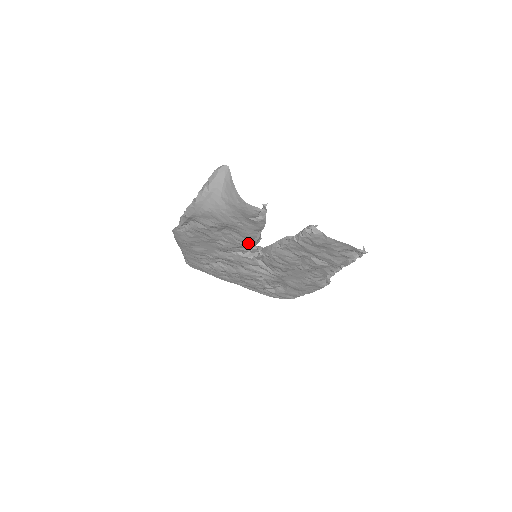
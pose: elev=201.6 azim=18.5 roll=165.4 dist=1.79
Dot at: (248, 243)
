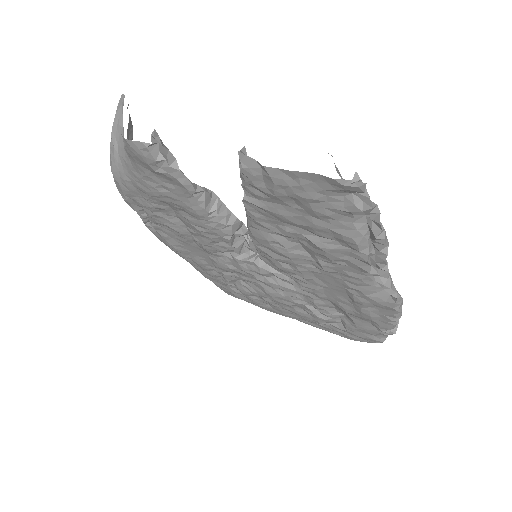
Dot at: (211, 228)
